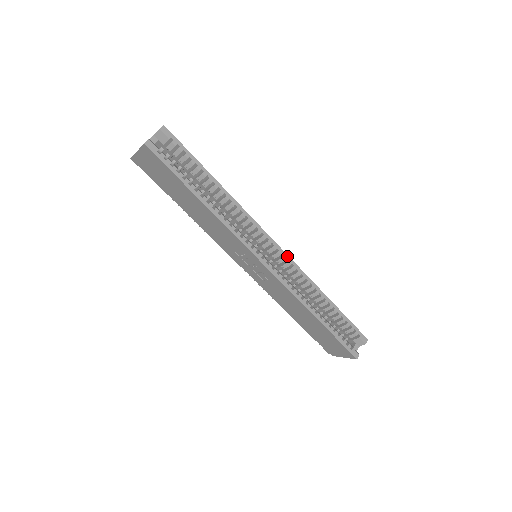
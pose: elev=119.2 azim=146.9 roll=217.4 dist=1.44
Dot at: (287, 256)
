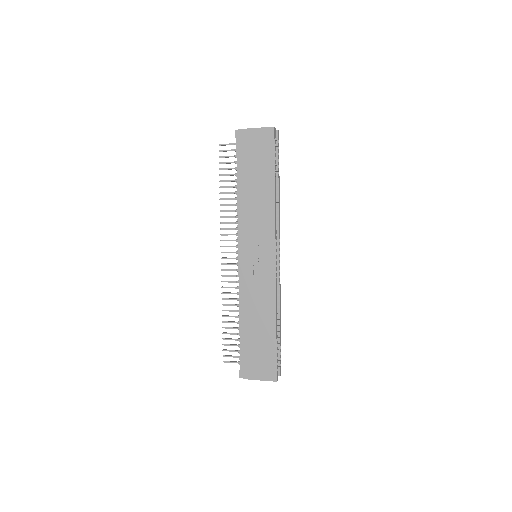
Dot at: occluded
